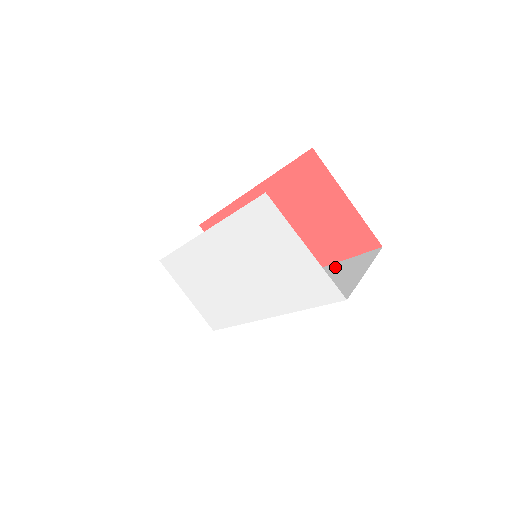
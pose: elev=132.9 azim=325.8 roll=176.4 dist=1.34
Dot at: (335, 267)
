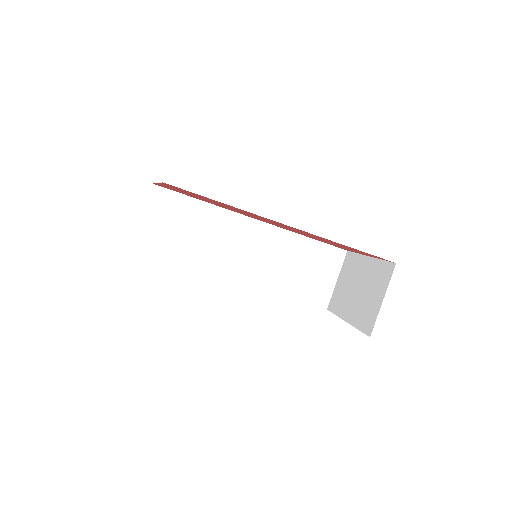
Dot at: (301, 244)
